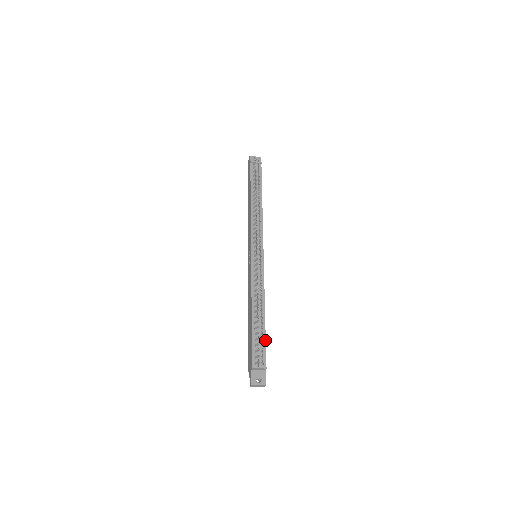
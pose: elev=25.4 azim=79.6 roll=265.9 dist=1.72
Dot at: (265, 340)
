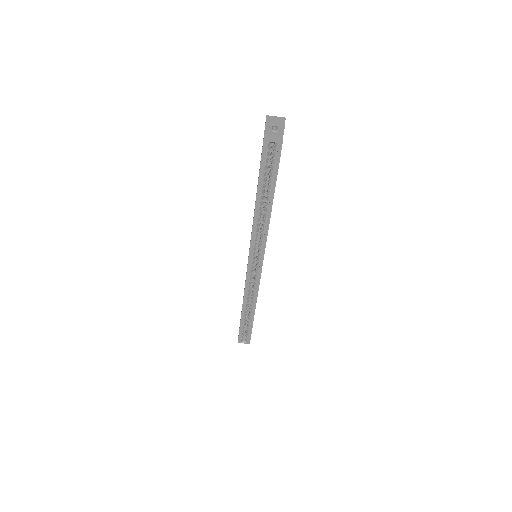
Dot at: occluded
